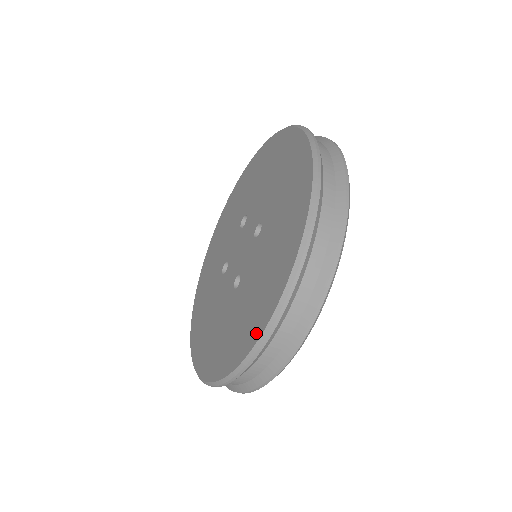
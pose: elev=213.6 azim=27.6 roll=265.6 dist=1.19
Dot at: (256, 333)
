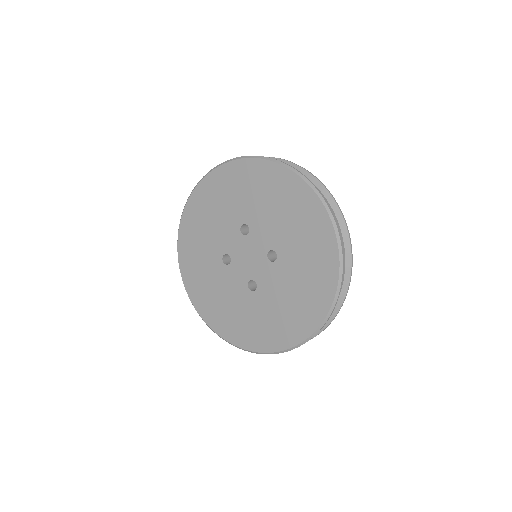
Dot at: (319, 209)
